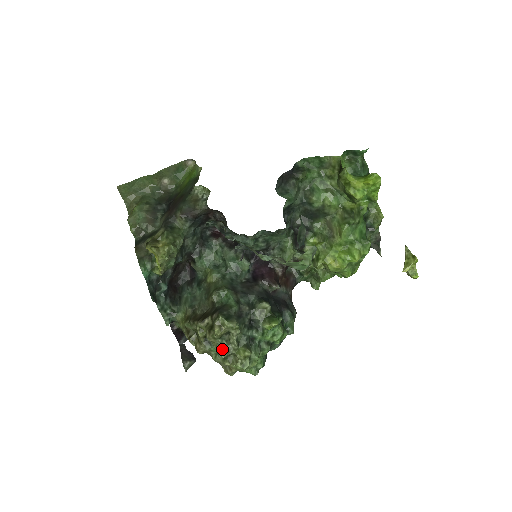
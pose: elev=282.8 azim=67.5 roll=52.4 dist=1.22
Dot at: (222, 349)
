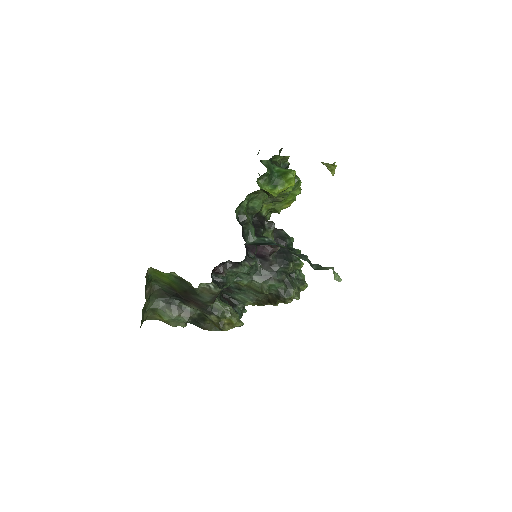
Dot at: (296, 299)
